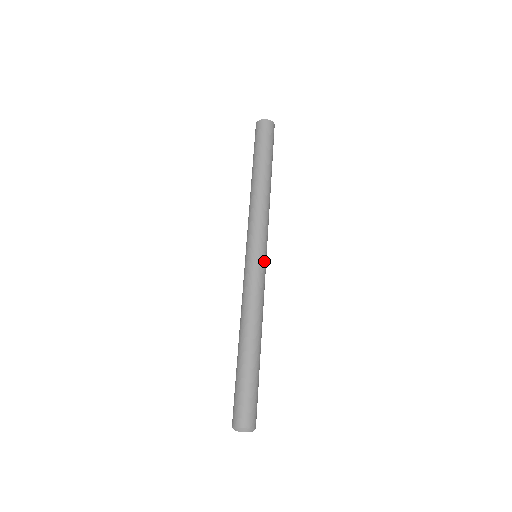
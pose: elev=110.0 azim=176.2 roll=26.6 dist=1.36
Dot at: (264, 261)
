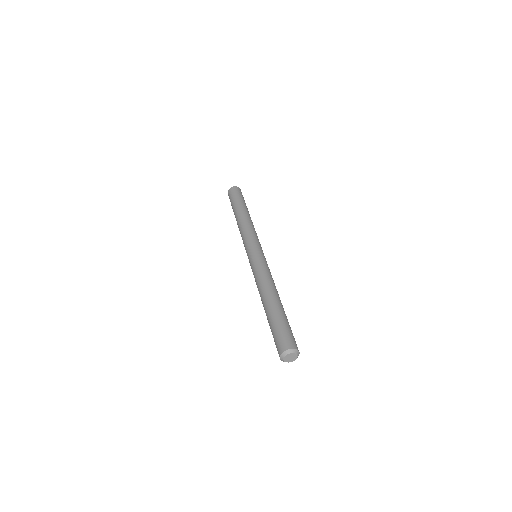
Dot at: occluded
